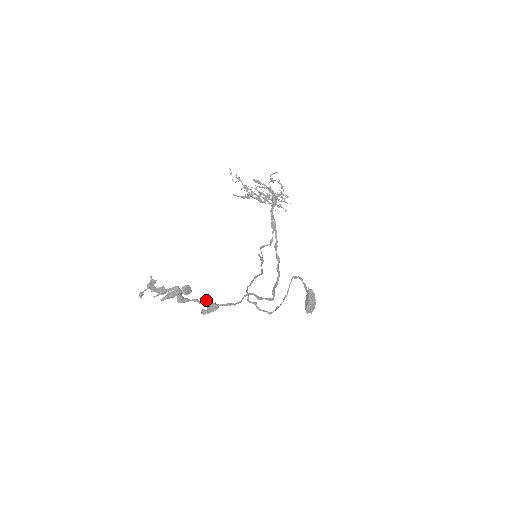
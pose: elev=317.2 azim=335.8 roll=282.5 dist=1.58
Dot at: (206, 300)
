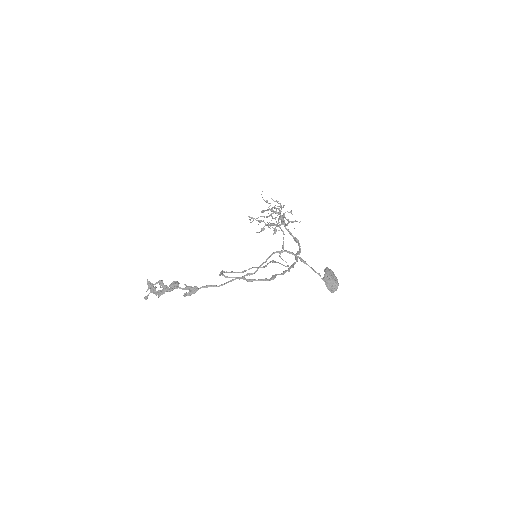
Dot at: (187, 286)
